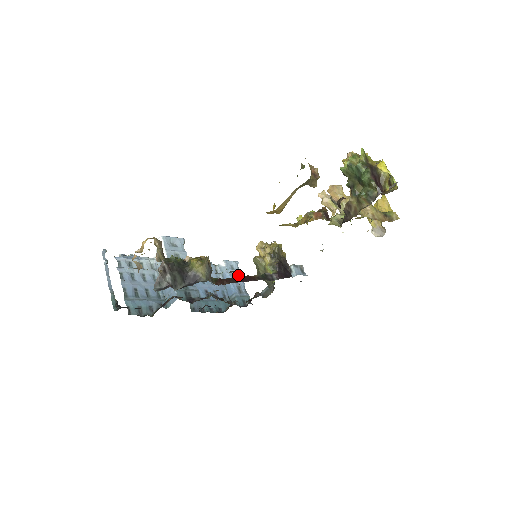
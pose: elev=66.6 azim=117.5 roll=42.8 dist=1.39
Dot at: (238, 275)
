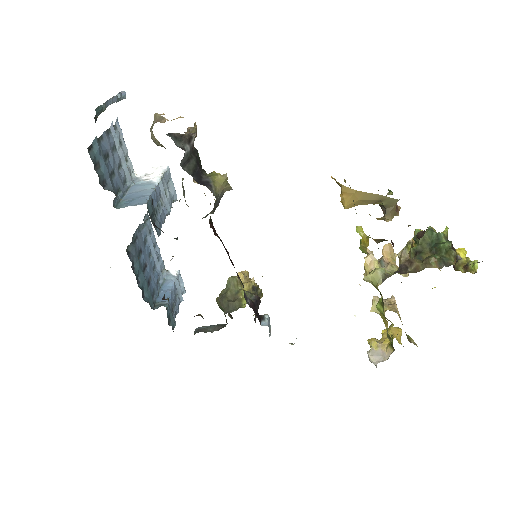
Dot at: (179, 298)
